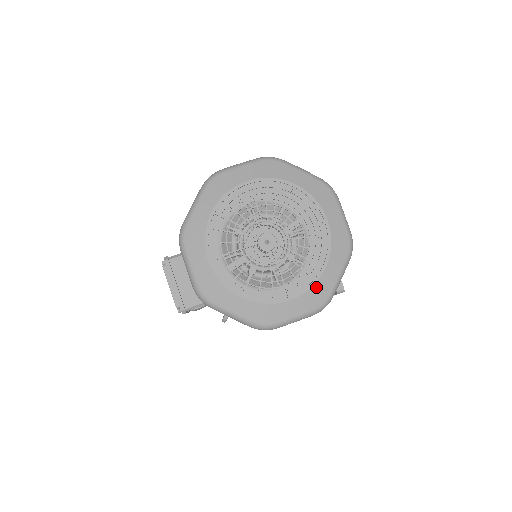
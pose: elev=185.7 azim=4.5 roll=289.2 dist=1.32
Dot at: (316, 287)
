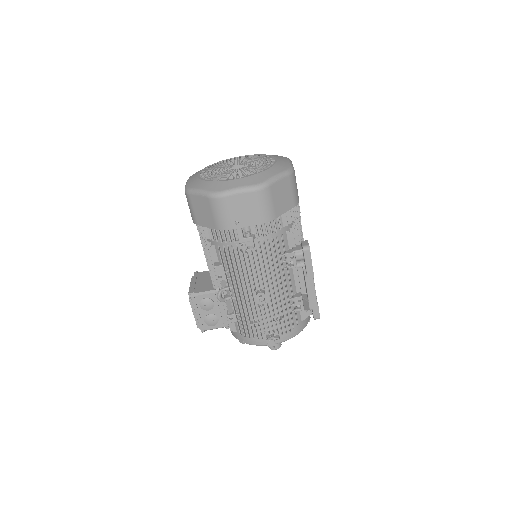
Dot at: (257, 175)
